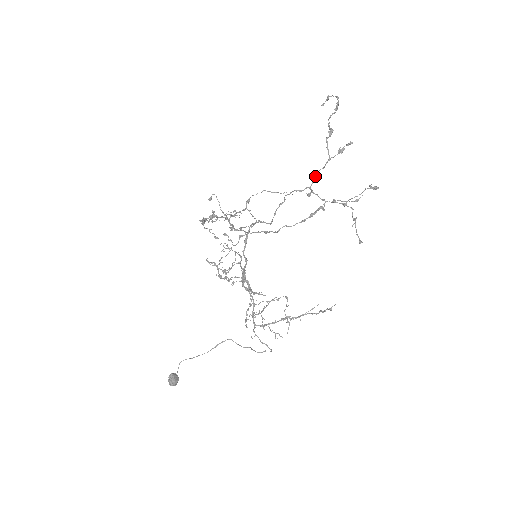
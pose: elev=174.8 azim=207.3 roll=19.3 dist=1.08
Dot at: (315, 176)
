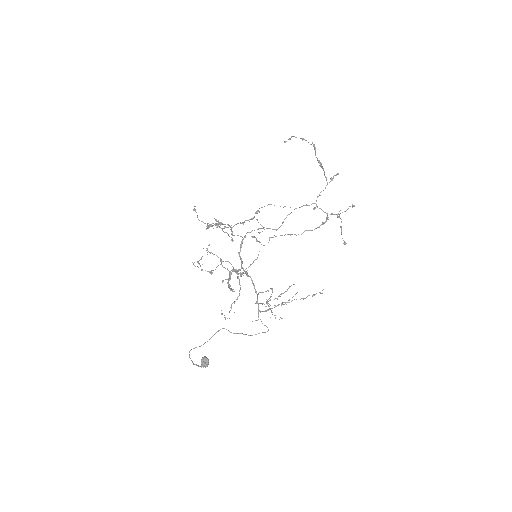
Dot at: occluded
